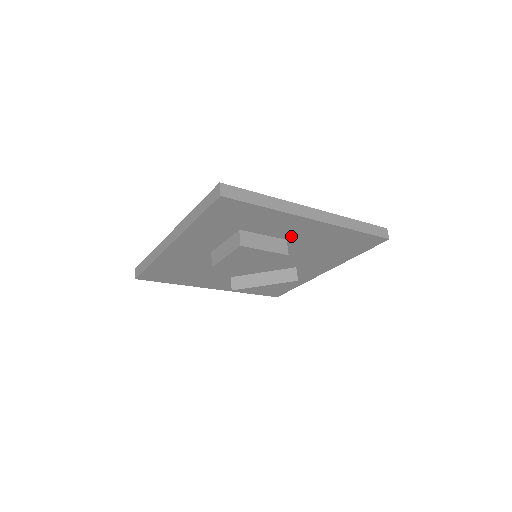
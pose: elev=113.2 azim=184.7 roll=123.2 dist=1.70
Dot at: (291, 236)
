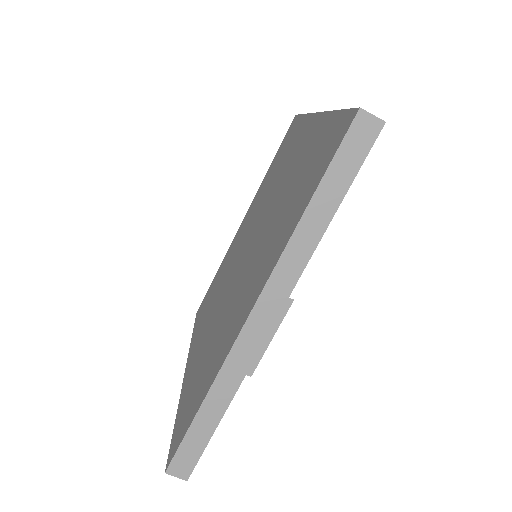
Dot at: occluded
